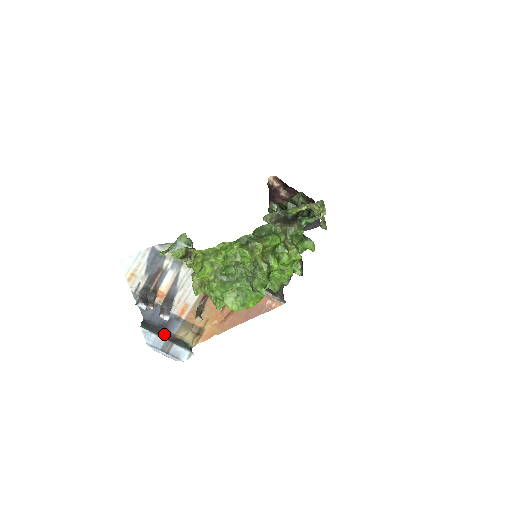
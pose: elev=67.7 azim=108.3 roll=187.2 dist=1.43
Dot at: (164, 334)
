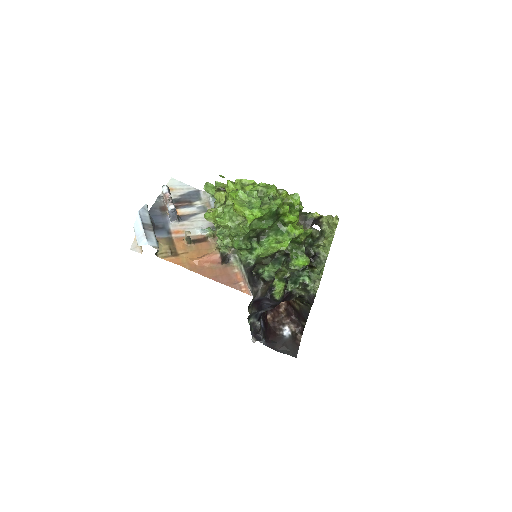
Dot at: occluded
